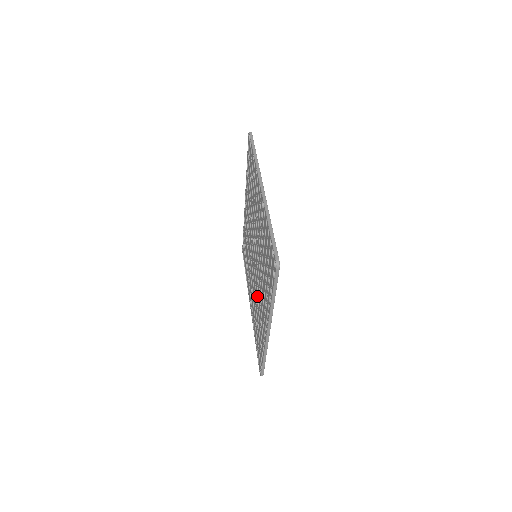
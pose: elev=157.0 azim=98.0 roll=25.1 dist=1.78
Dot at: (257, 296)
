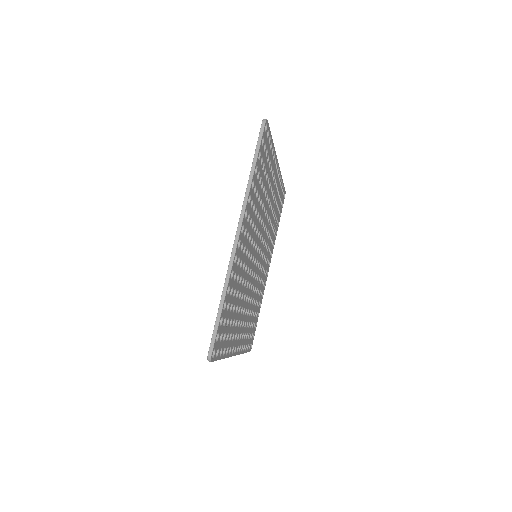
Dot at: occluded
